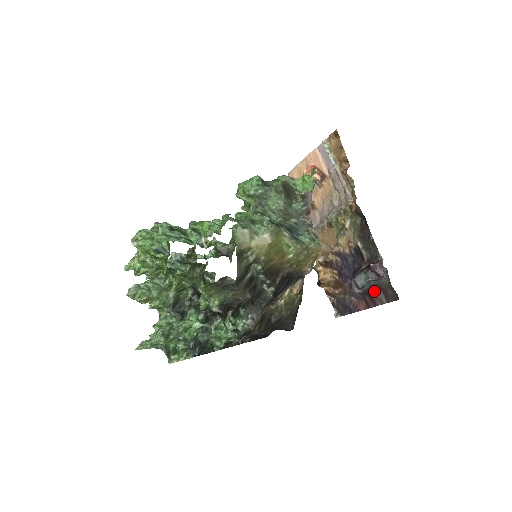
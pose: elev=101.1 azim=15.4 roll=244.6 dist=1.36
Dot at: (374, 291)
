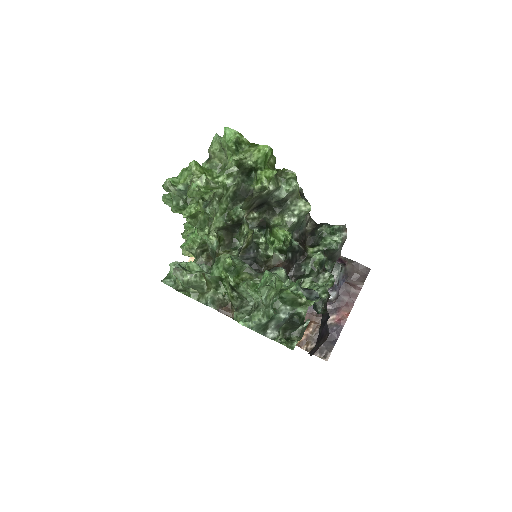
Dot at: (347, 283)
